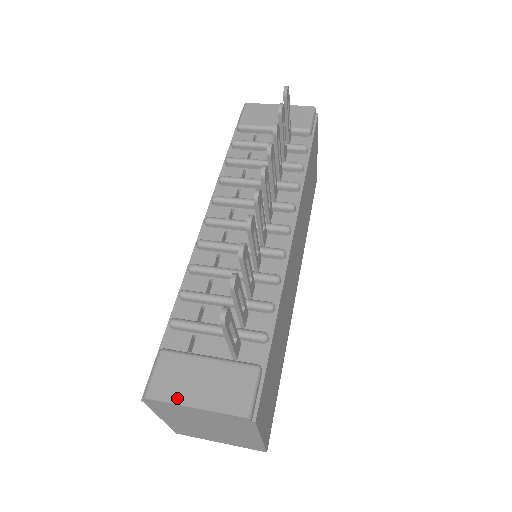
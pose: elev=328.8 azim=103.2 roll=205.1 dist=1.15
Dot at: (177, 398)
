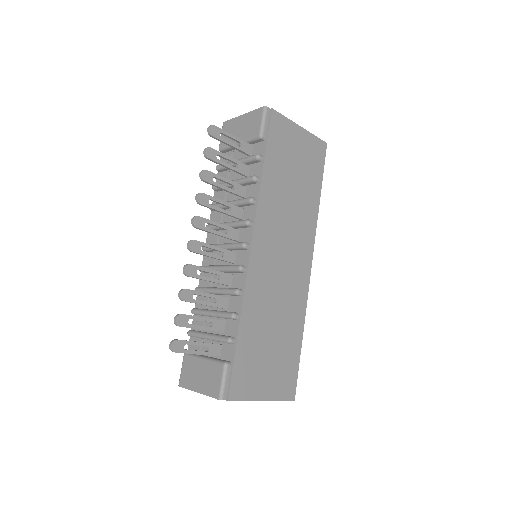
Dot at: (190, 386)
